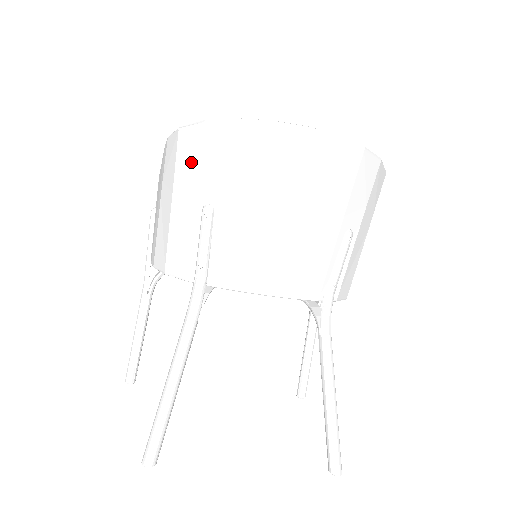
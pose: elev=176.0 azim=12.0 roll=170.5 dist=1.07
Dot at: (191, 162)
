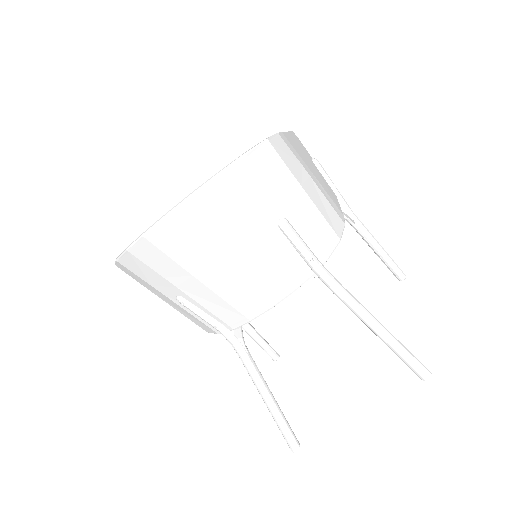
Dot at: (141, 281)
